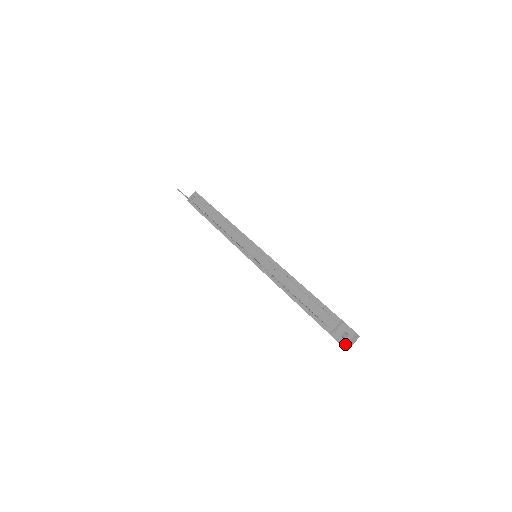
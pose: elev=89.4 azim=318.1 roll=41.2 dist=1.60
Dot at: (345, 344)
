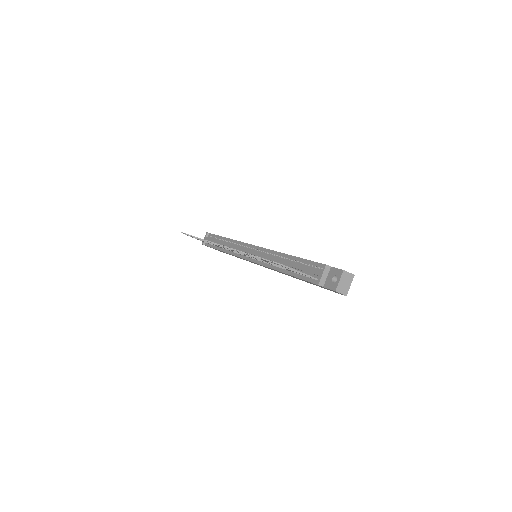
Dot at: (336, 287)
